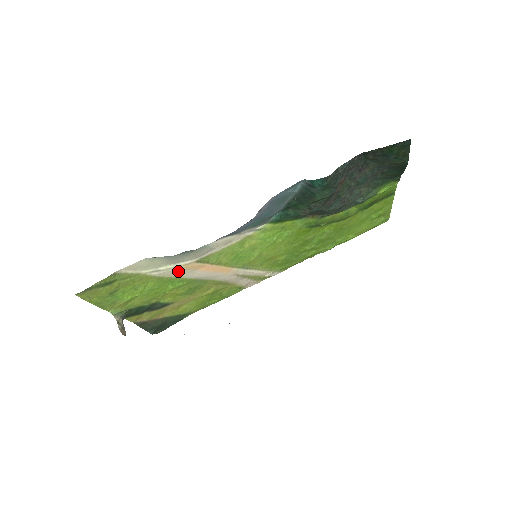
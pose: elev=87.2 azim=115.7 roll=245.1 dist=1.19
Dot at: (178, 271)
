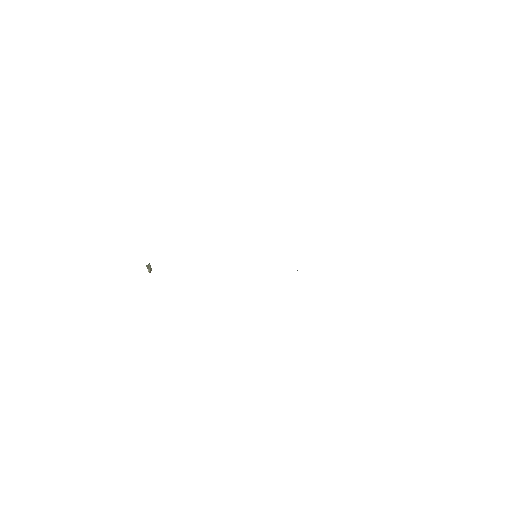
Dot at: occluded
